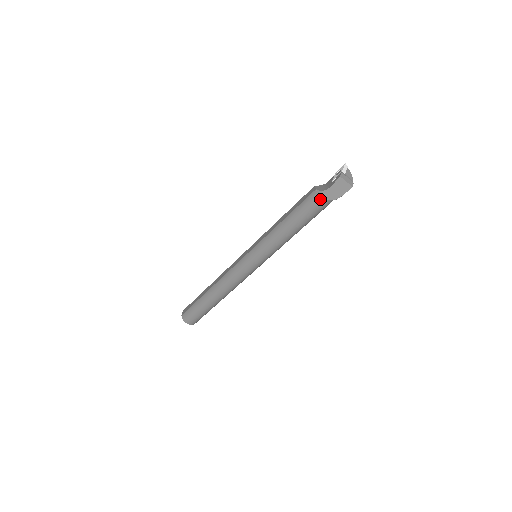
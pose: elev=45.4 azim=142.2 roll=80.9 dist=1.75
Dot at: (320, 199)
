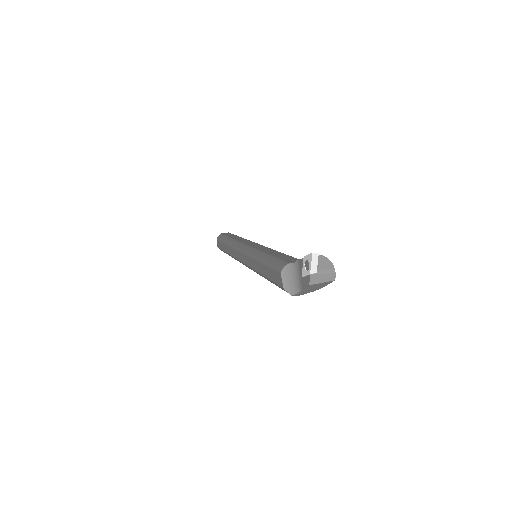
Dot at: (295, 295)
